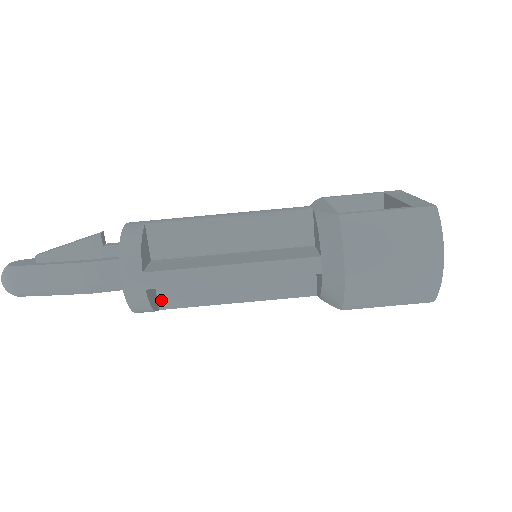
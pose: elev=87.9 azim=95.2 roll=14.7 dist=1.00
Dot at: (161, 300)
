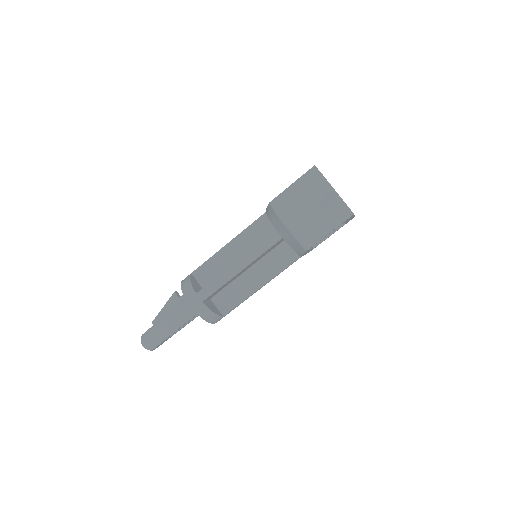
Dot at: (221, 310)
